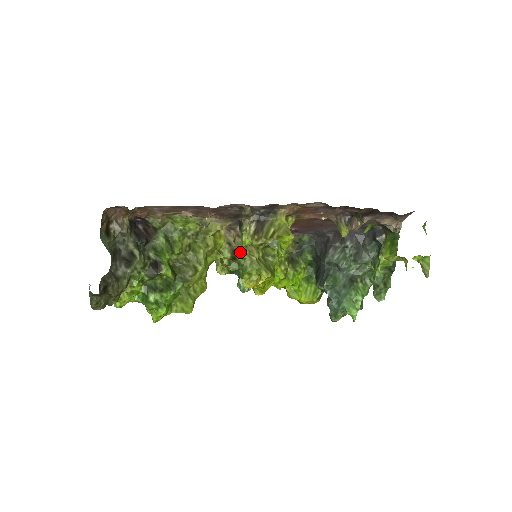
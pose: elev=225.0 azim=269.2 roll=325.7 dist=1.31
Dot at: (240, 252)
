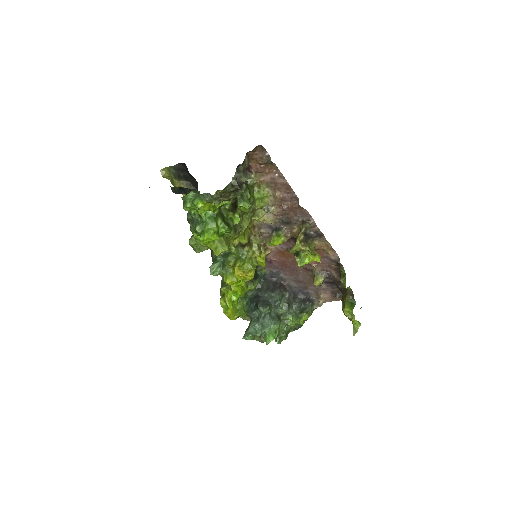
Dot at: (250, 245)
